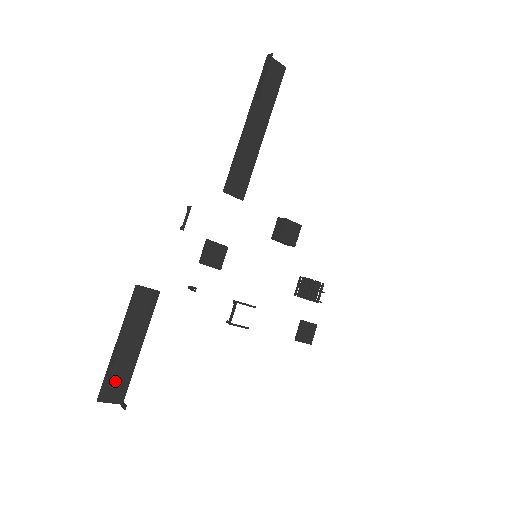
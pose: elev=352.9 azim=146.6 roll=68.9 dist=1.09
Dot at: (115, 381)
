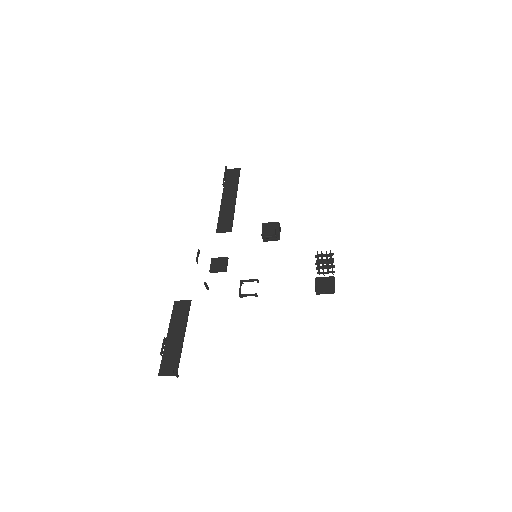
Dot at: (169, 360)
